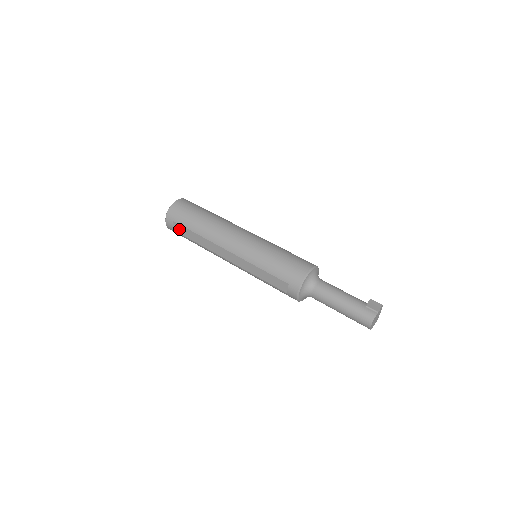
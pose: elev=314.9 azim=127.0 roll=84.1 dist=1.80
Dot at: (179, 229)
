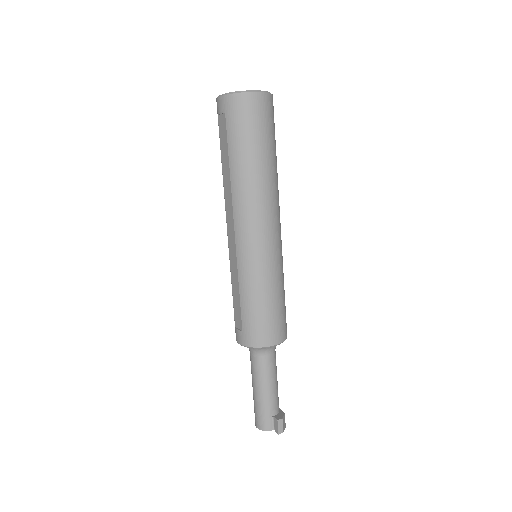
Dot at: (222, 128)
